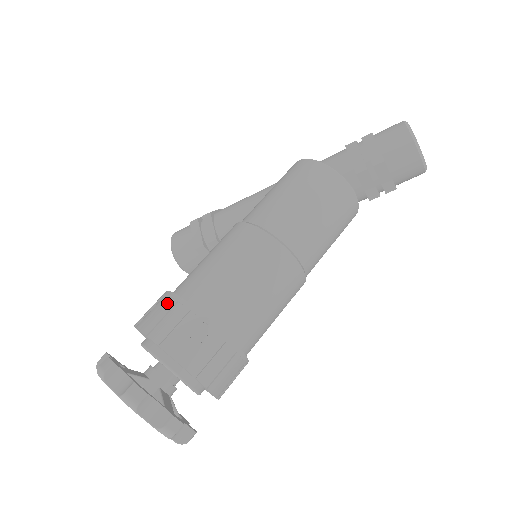
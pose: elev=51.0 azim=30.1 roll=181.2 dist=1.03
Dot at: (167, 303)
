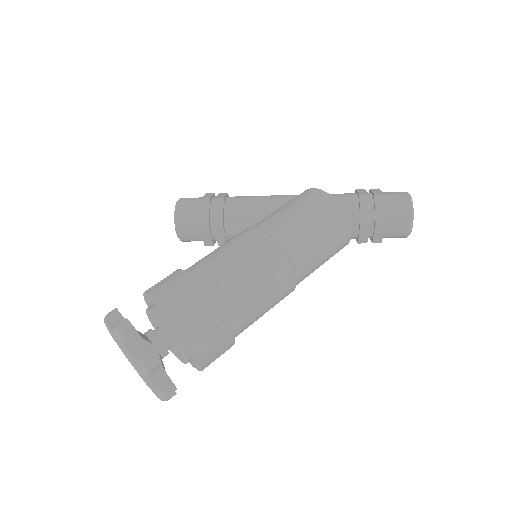
Dot at: (188, 286)
